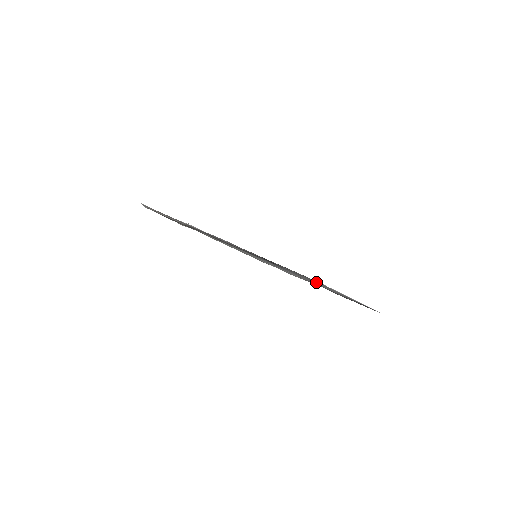
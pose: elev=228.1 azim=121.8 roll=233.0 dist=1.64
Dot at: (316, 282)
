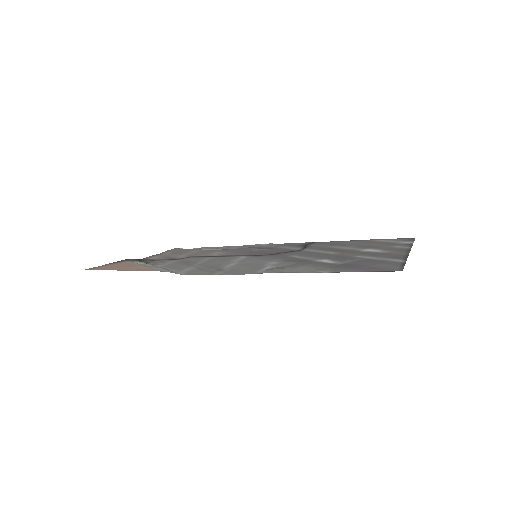
Dot at: (359, 250)
